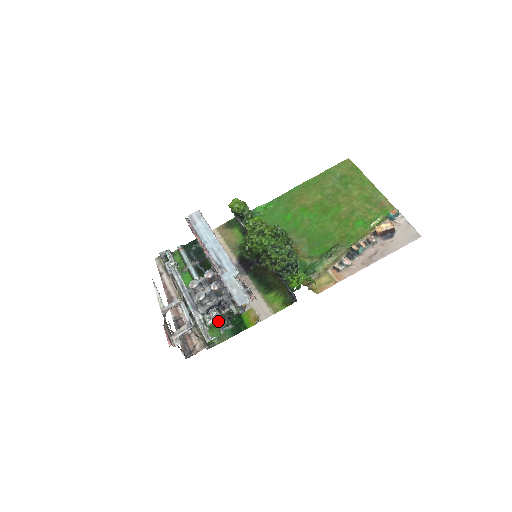
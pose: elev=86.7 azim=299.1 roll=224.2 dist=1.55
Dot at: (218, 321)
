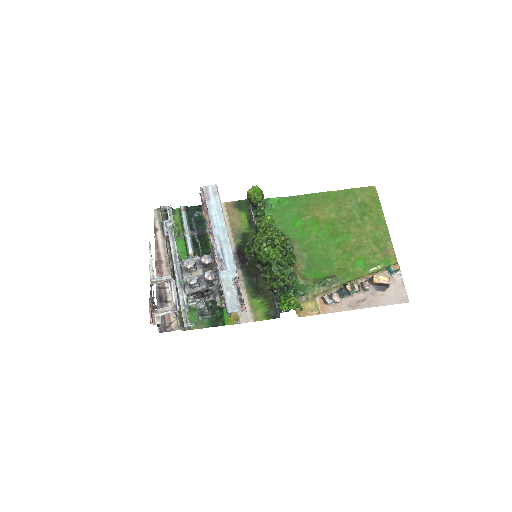
Dot at: (202, 311)
